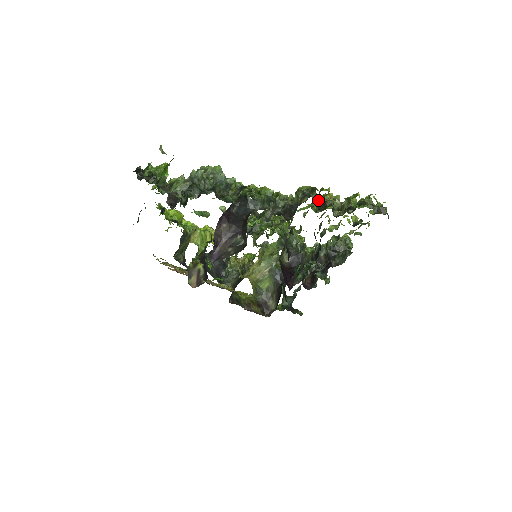
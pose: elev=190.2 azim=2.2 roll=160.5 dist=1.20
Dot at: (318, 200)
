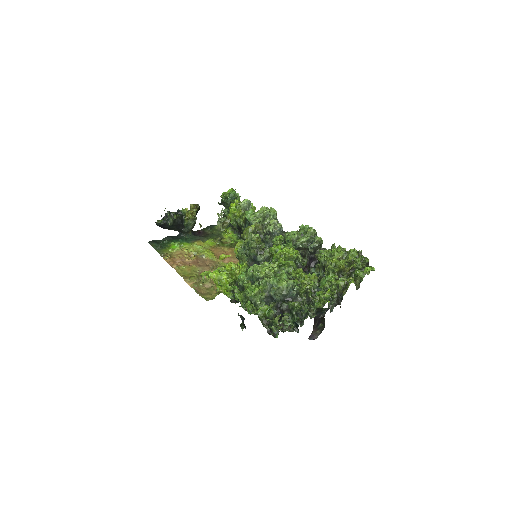
Dot at: (337, 271)
